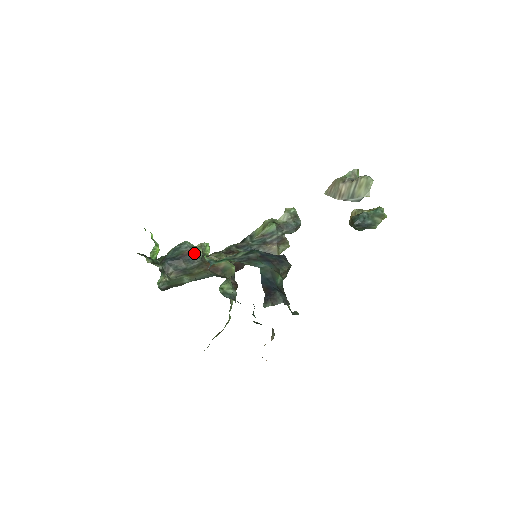
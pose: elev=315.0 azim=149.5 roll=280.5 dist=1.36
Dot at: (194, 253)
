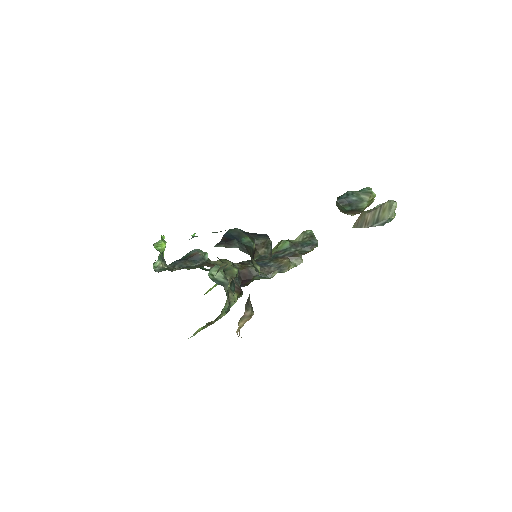
Dot at: (200, 255)
